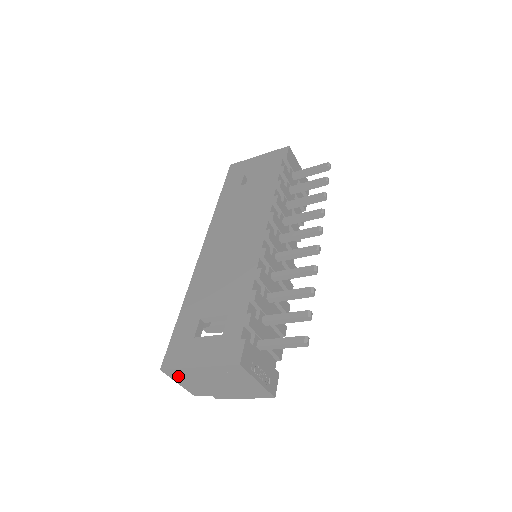
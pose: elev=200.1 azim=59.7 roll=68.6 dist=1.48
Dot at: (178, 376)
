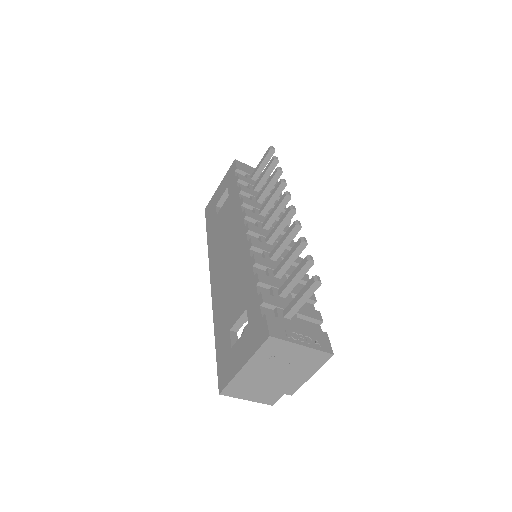
Dot at: (238, 391)
